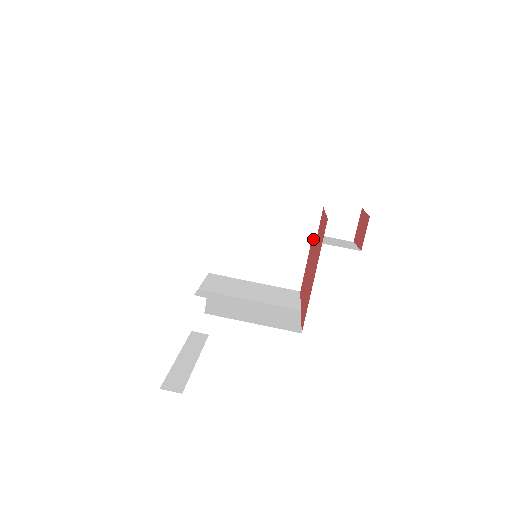
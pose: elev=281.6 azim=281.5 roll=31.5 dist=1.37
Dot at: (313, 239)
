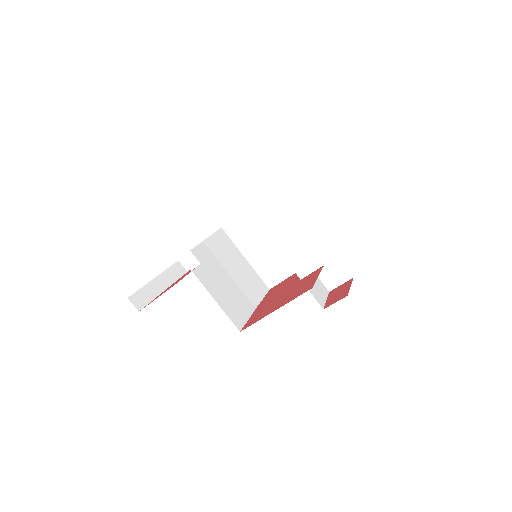
Dot at: (301, 277)
